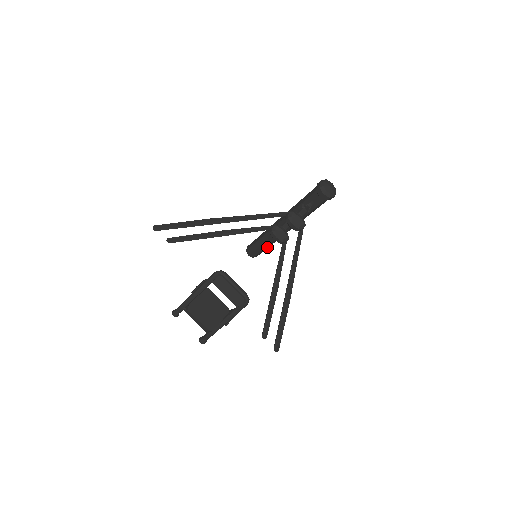
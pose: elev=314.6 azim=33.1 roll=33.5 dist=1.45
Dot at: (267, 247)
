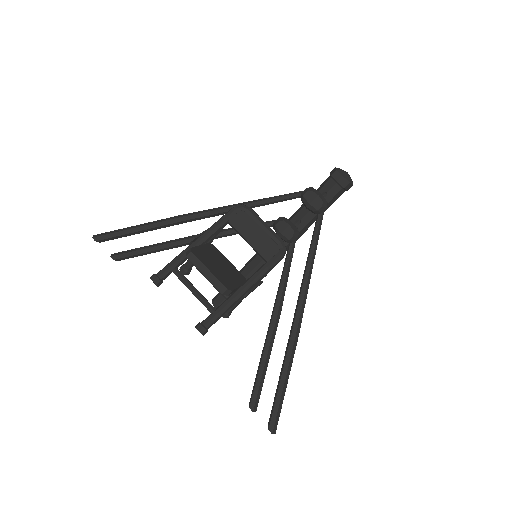
Dot at: occluded
